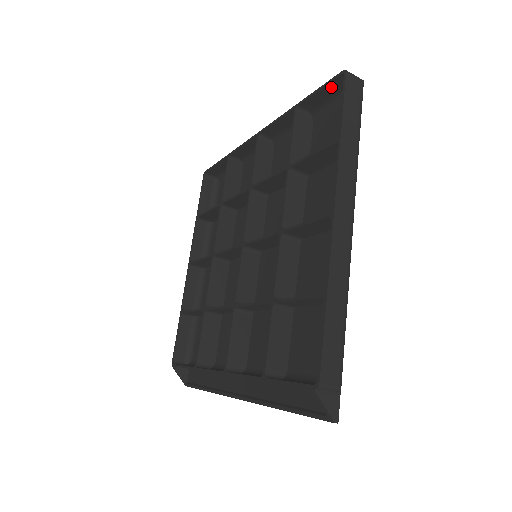
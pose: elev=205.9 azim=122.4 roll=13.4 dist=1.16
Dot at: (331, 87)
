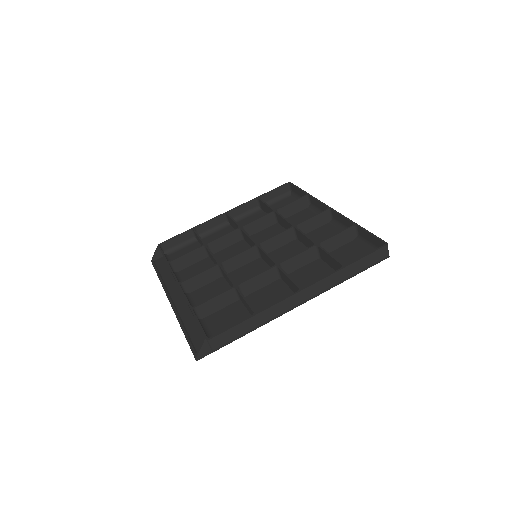
Dot at: (376, 240)
